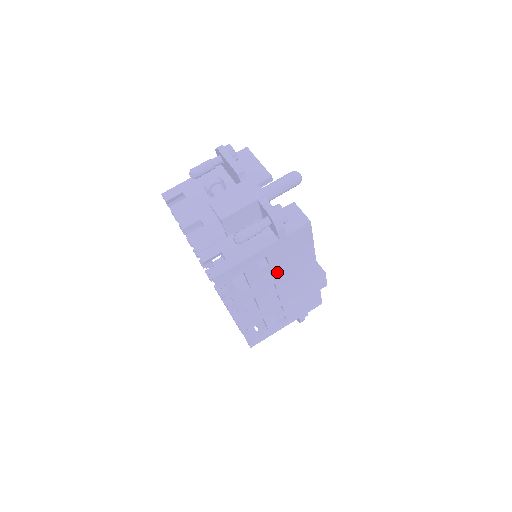
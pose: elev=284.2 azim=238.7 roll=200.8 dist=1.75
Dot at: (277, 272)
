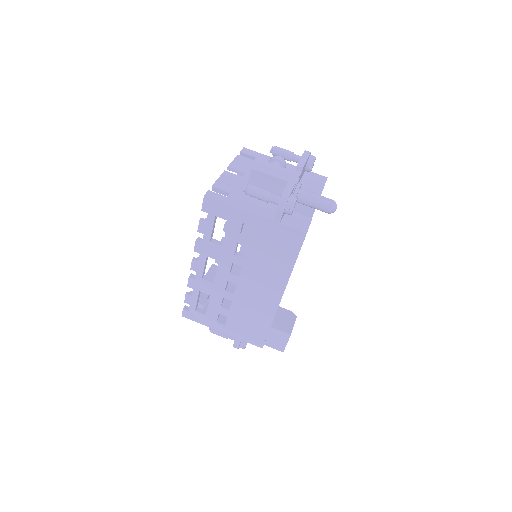
Dot at: (251, 256)
